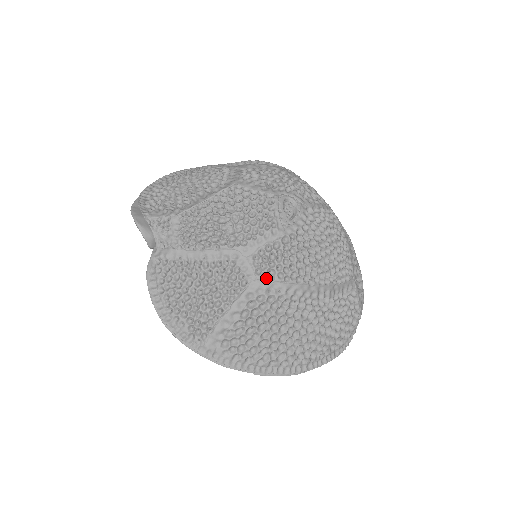
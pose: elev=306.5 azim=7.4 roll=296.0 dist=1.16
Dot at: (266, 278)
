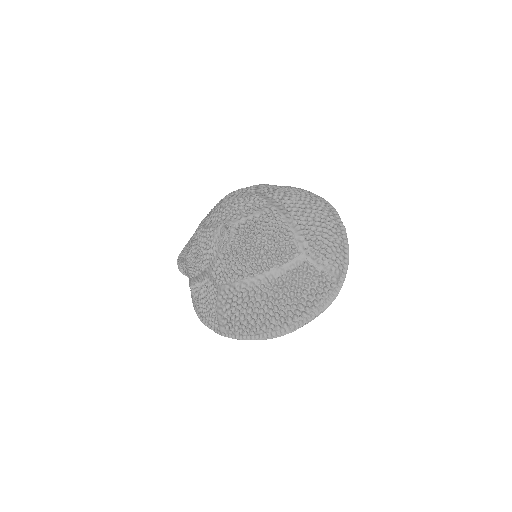
Dot at: (222, 284)
